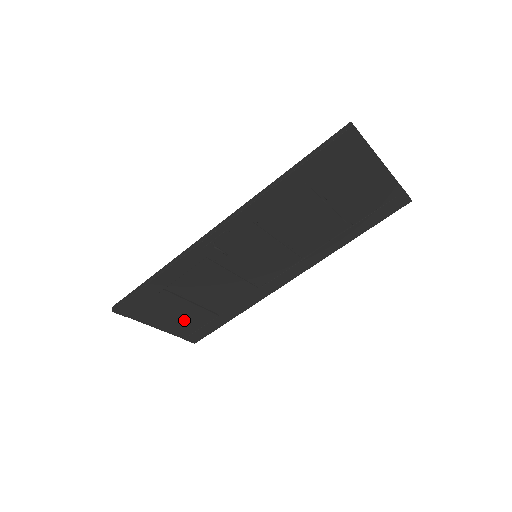
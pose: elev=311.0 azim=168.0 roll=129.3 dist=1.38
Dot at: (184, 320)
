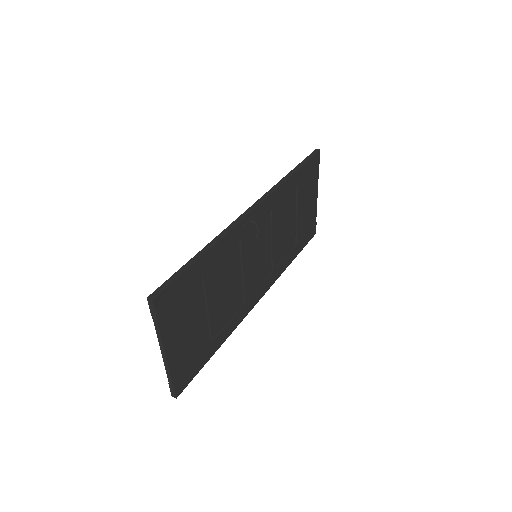
Dot at: (189, 343)
